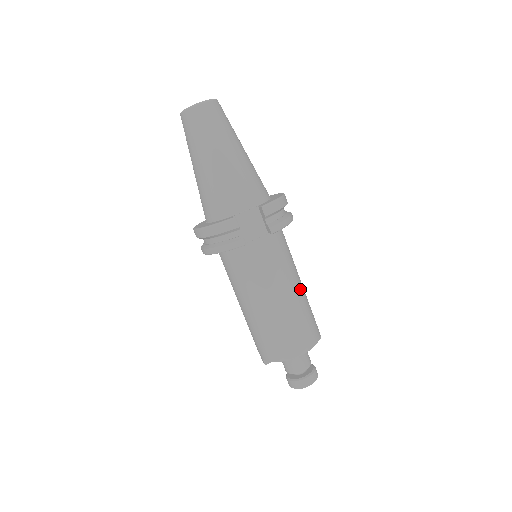
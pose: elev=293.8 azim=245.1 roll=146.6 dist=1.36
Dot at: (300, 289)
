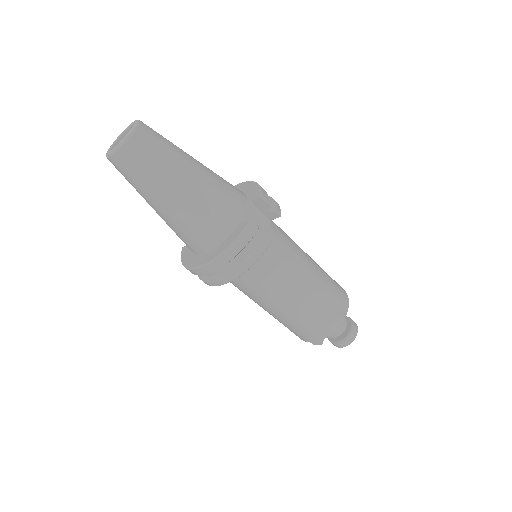
Dot at: occluded
